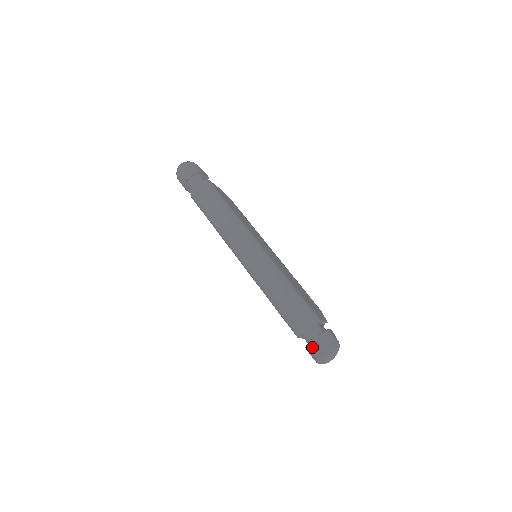
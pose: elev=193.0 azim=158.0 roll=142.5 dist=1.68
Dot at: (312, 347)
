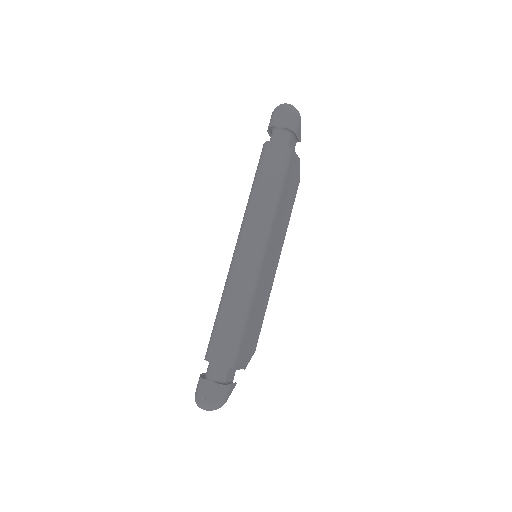
Dot at: (202, 384)
